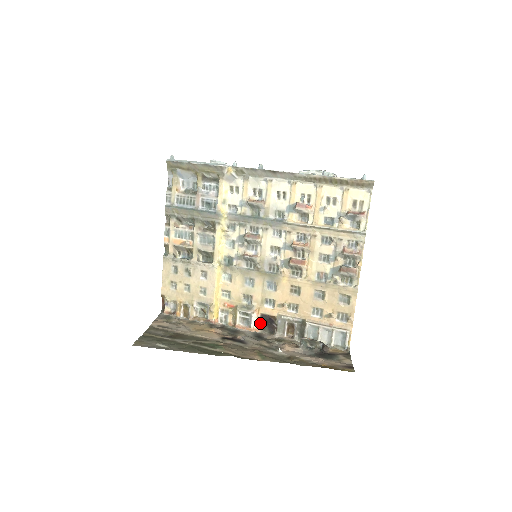
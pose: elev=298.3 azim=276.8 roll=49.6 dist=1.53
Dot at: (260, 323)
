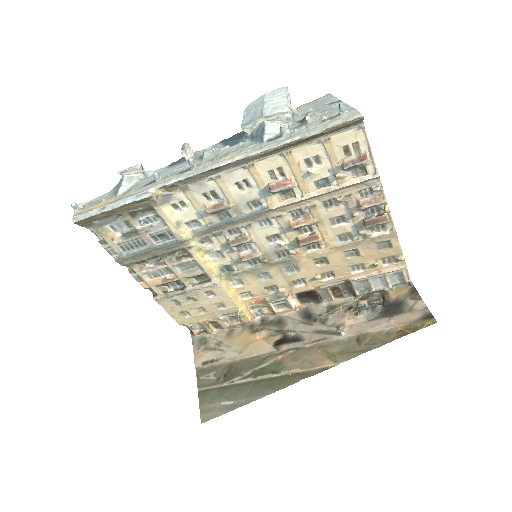
Dot at: (300, 301)
